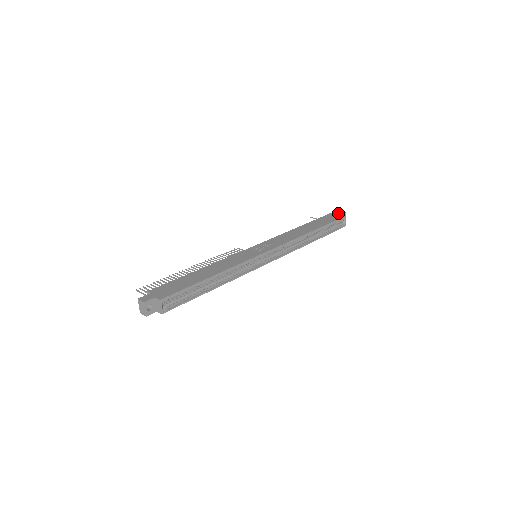
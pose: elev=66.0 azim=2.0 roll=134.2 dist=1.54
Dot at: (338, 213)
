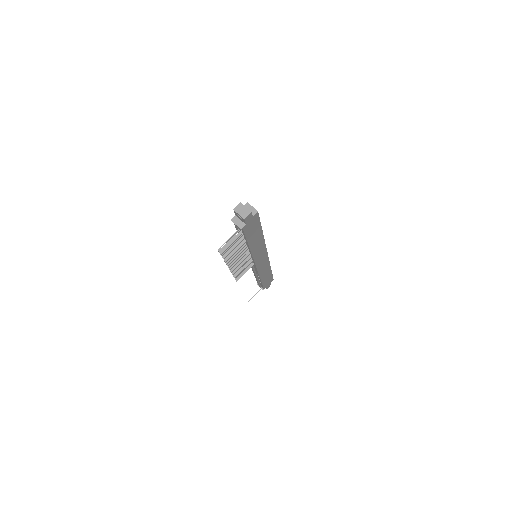
Dot at: occluded
